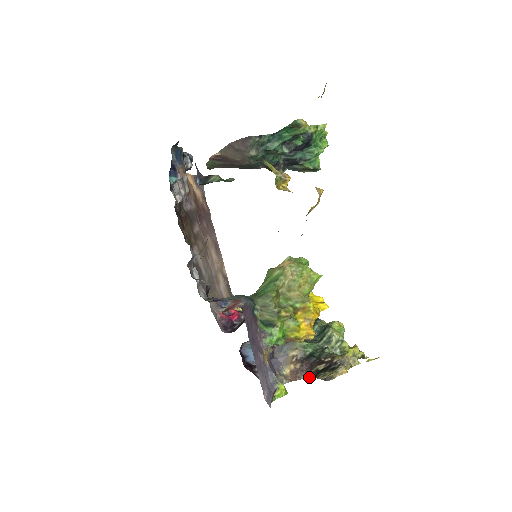
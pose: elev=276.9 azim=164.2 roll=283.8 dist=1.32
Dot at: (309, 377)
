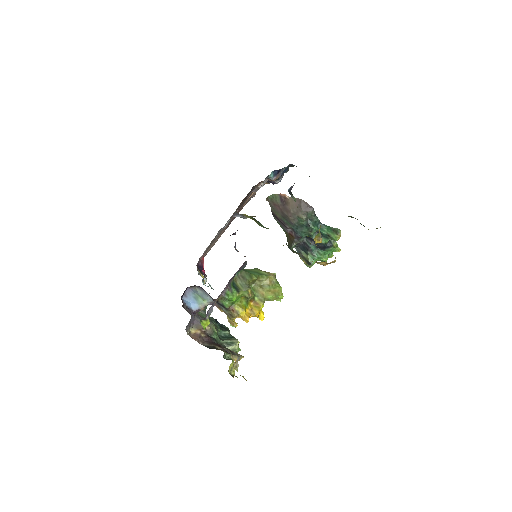
Dot at: (205, 346)
